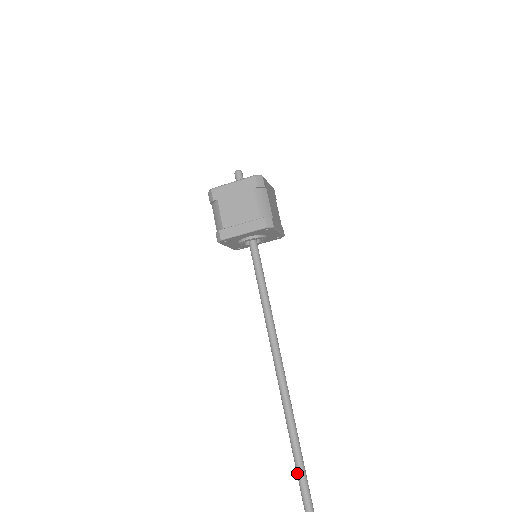
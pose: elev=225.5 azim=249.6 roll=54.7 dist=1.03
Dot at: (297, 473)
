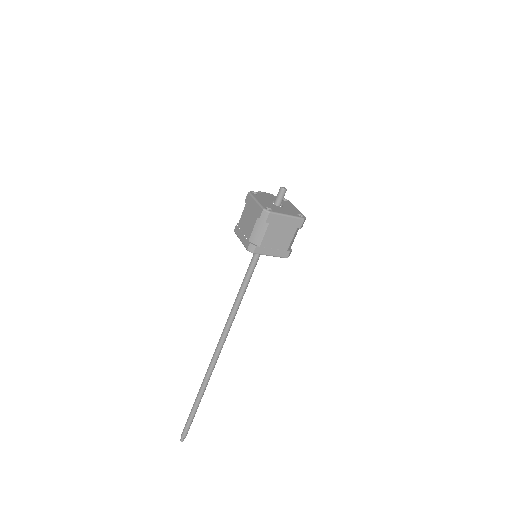
Dot at: (205, 381)
